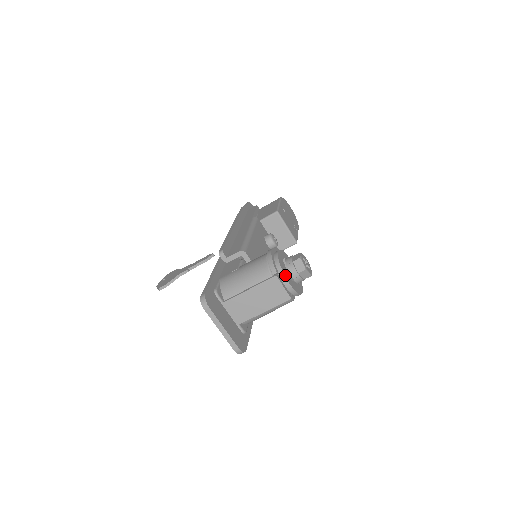
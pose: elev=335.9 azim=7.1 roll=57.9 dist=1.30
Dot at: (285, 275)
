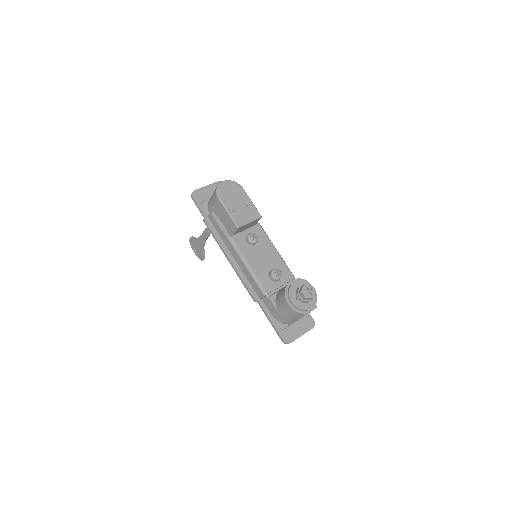
Dot at: (307, 309)
